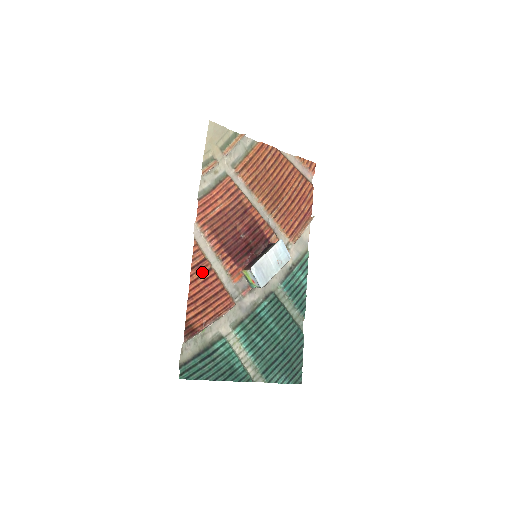
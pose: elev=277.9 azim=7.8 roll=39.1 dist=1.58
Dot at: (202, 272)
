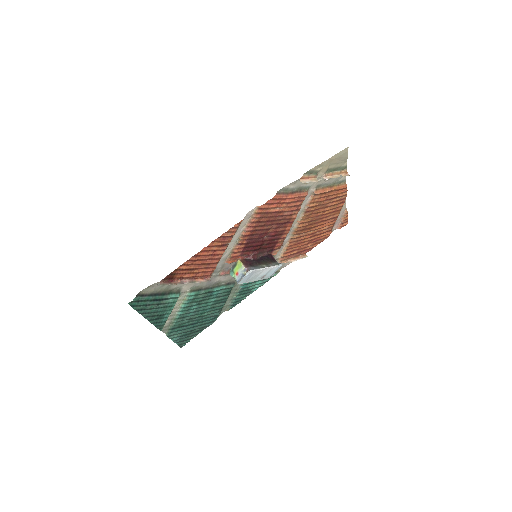
Dot at: (221, 244)
